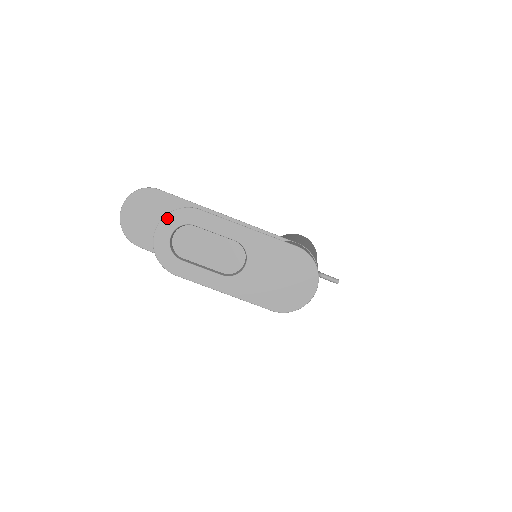
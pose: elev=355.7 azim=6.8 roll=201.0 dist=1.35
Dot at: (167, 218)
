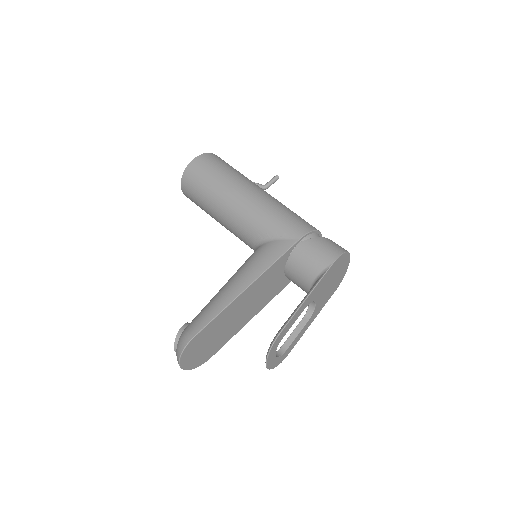
Dot at: (269, 358)
